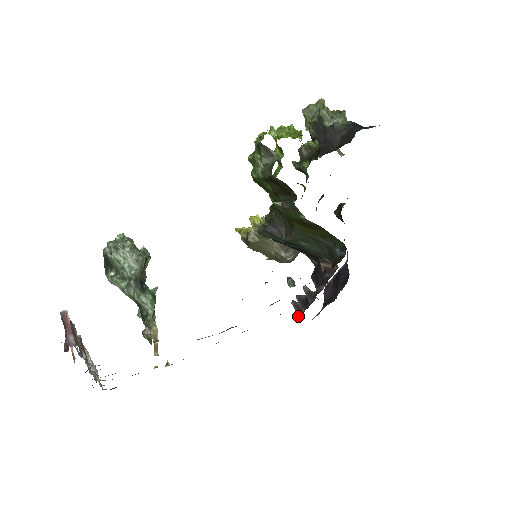
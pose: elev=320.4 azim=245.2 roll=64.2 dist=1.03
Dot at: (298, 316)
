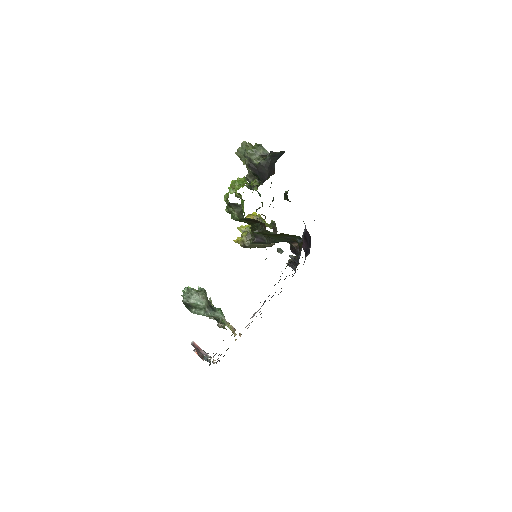
Dot at: (294, 270)
